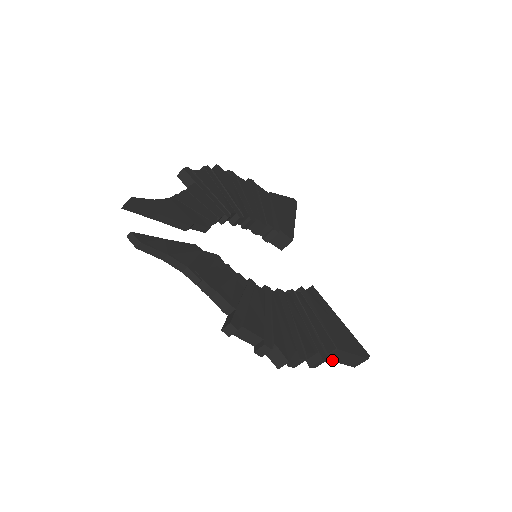
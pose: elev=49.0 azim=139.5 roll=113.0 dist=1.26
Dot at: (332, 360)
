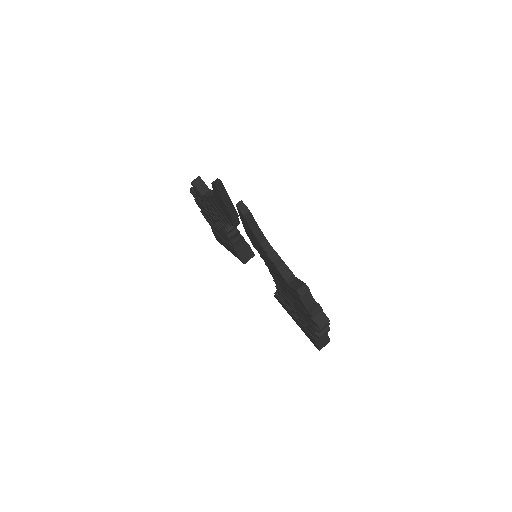
Dot at: (315, 340)
